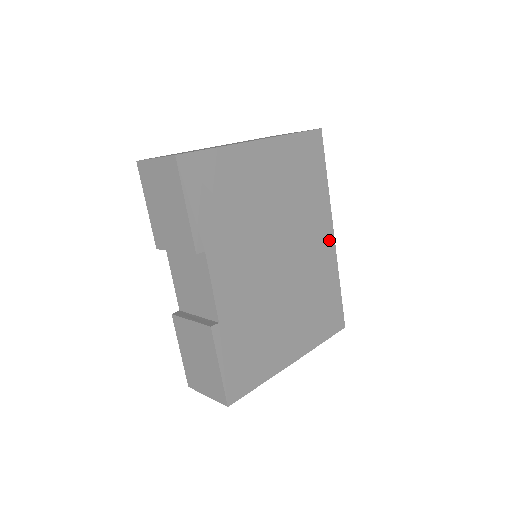
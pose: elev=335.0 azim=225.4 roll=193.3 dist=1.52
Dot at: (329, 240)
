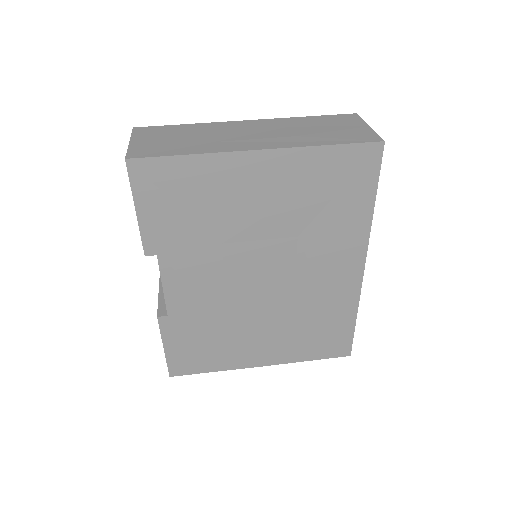
Dot at: (354, 272)
